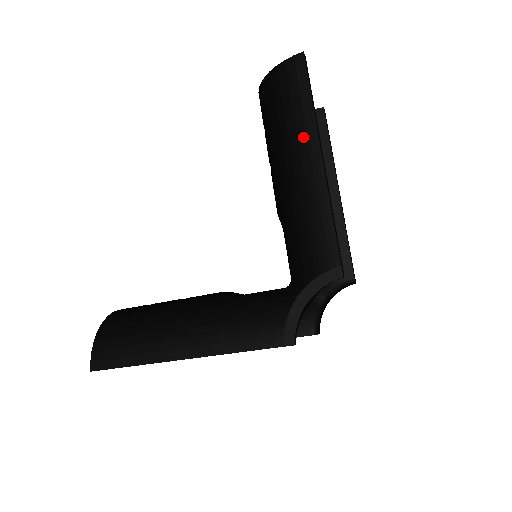
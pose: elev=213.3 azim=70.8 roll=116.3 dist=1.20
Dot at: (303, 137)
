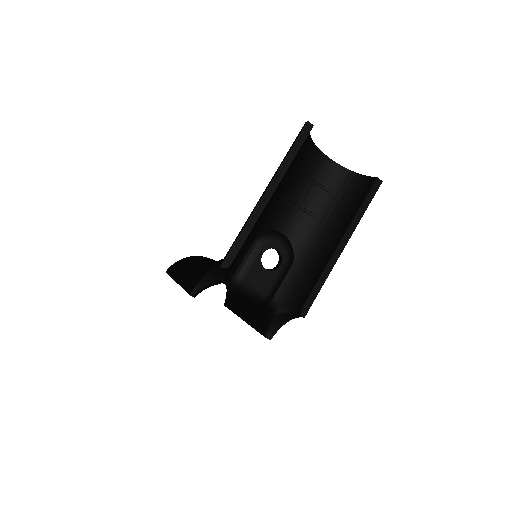
Dot at: occluded
